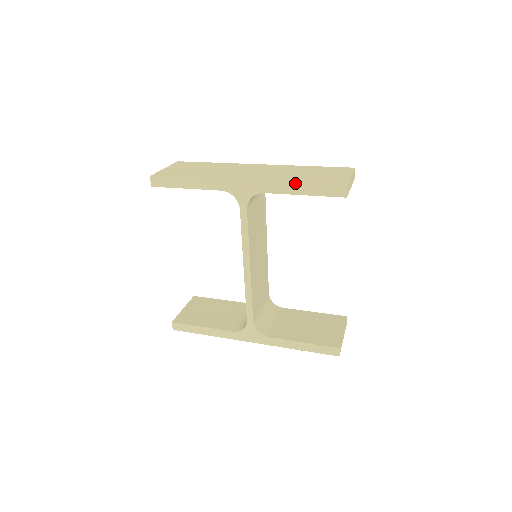
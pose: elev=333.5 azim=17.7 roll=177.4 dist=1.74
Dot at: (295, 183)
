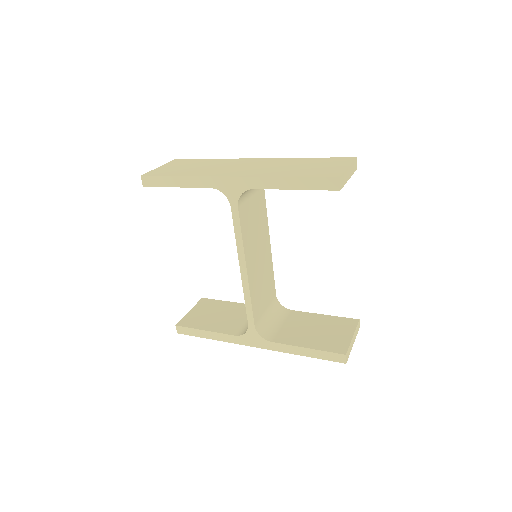
Dot at: (284, 177)
